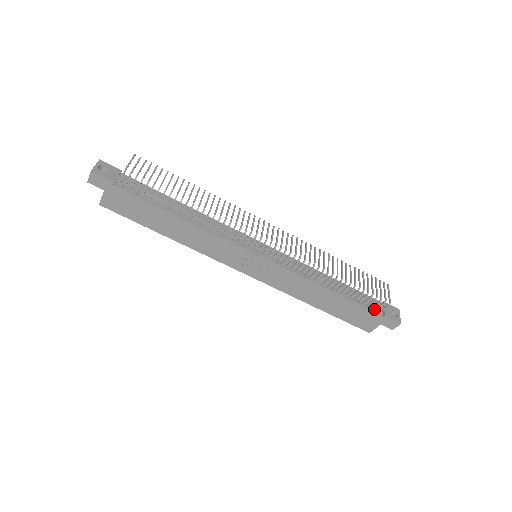
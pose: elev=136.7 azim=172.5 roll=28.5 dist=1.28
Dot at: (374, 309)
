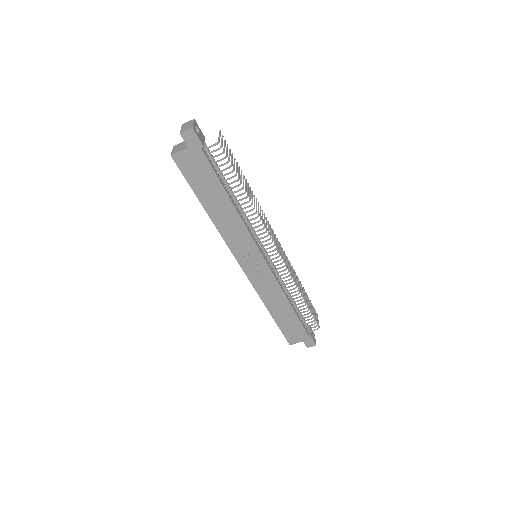
Dot at: (306, 328)
